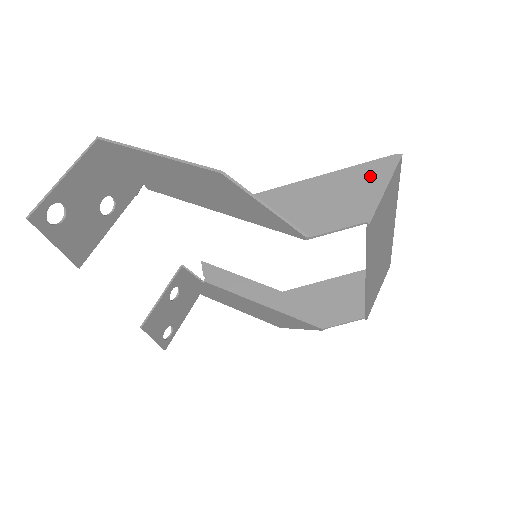
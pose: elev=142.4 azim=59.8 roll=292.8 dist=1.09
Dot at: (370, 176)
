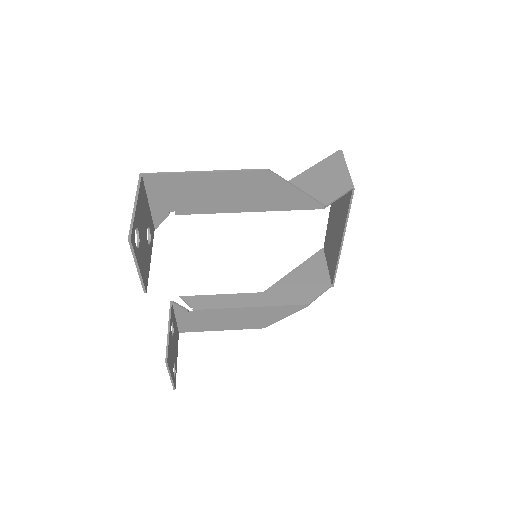
Dot at: (333, 165)
